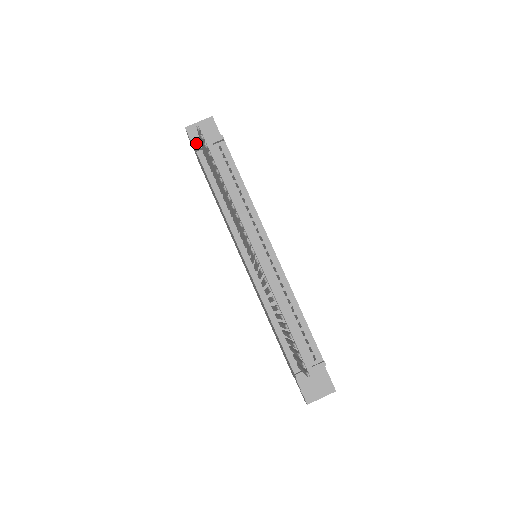
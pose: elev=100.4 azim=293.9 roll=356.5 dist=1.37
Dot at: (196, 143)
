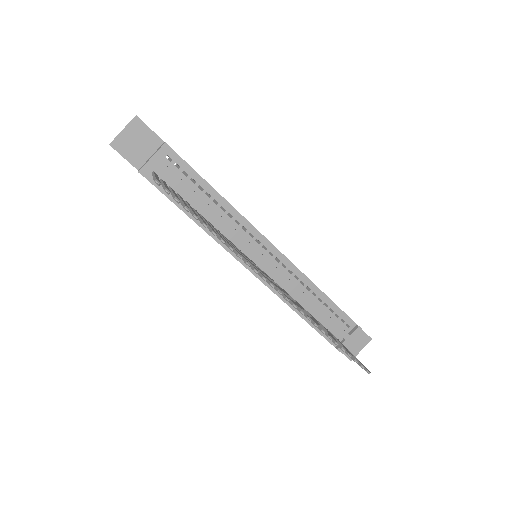
Dot at: (133, 159)
